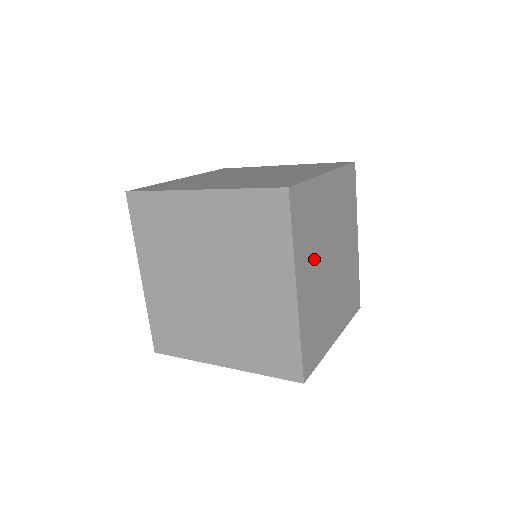
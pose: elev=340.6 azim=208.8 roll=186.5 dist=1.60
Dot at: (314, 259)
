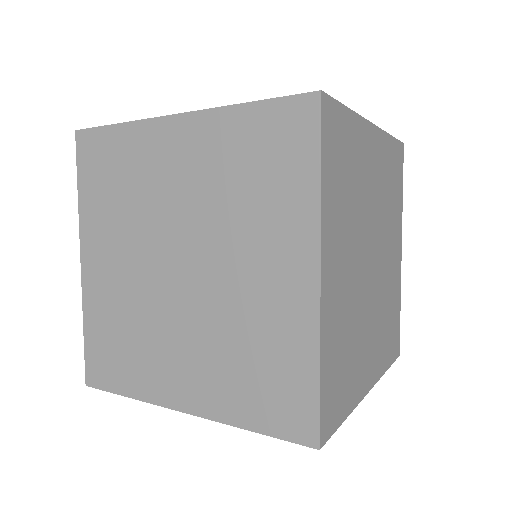
Dot at: (349, 240)
